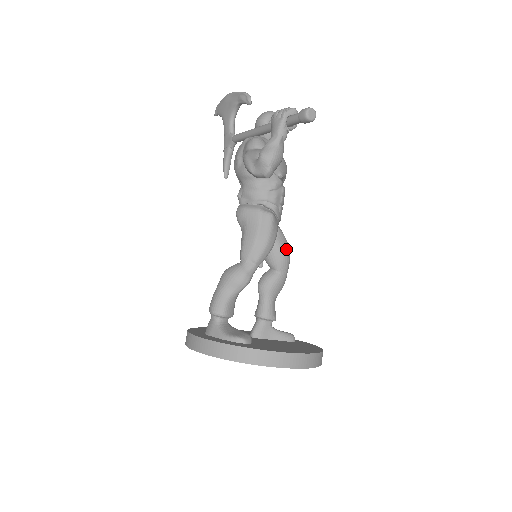
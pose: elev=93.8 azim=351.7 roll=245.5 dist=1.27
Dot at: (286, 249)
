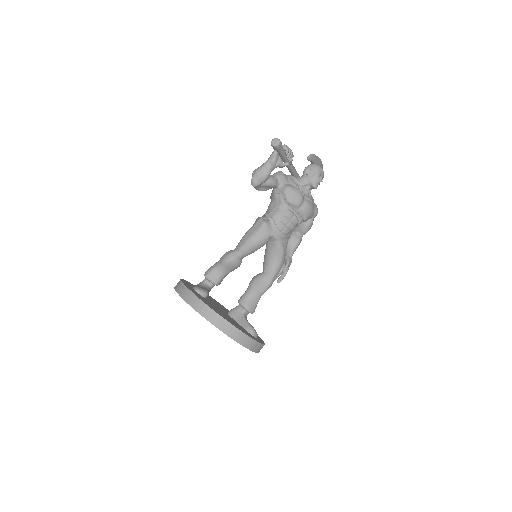
Dot at: (275, 258)
